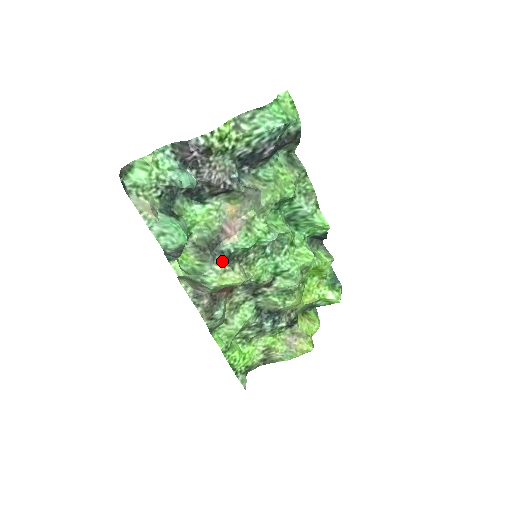
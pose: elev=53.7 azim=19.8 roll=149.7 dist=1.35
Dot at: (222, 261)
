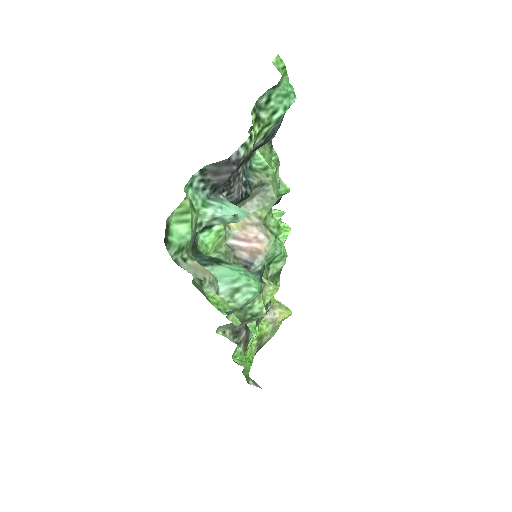
Dot at: (260, 281)
